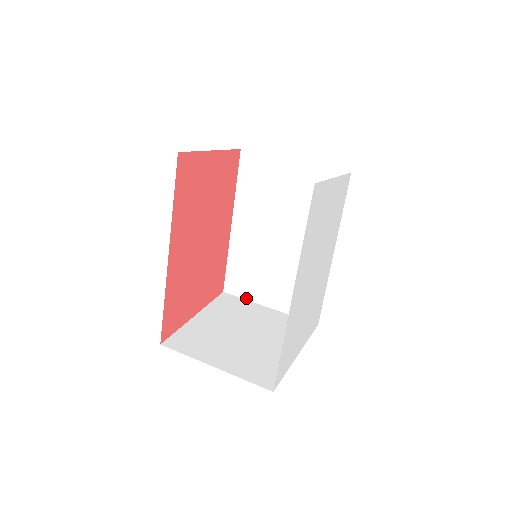
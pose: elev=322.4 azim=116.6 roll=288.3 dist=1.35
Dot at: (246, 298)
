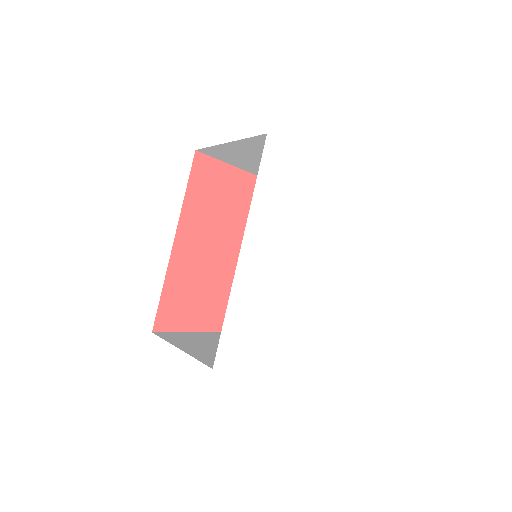
Dot at: occluded
